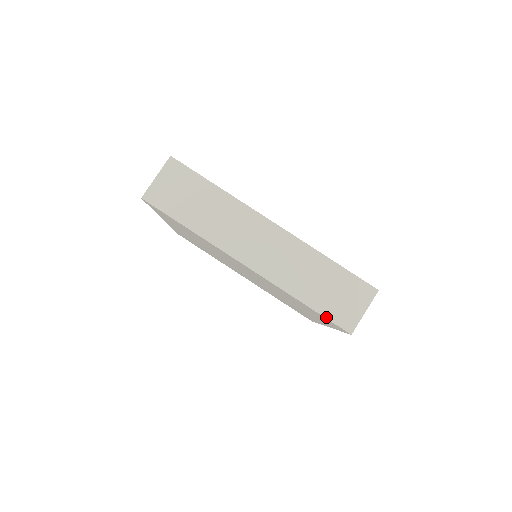
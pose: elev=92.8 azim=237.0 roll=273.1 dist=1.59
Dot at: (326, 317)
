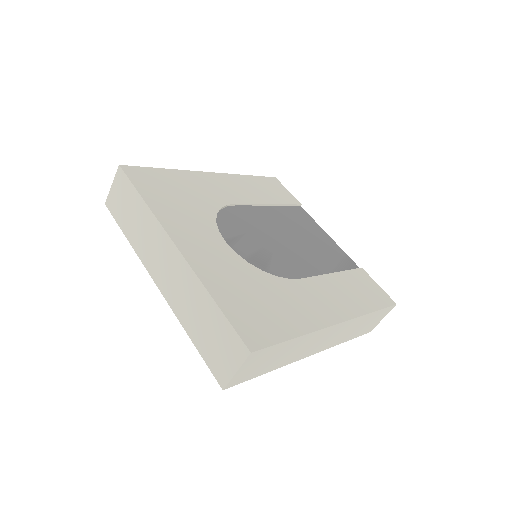
Dot at: (205, 361)
